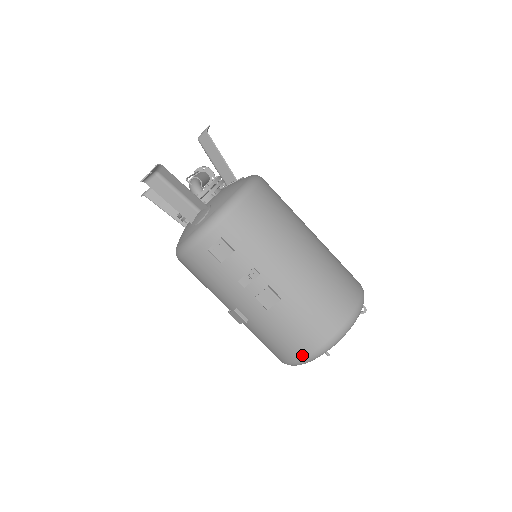
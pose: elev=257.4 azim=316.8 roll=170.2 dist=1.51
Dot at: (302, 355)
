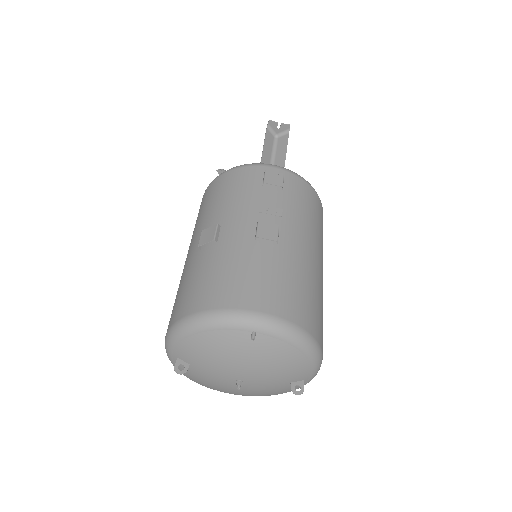
Dot at: (232, 304)
